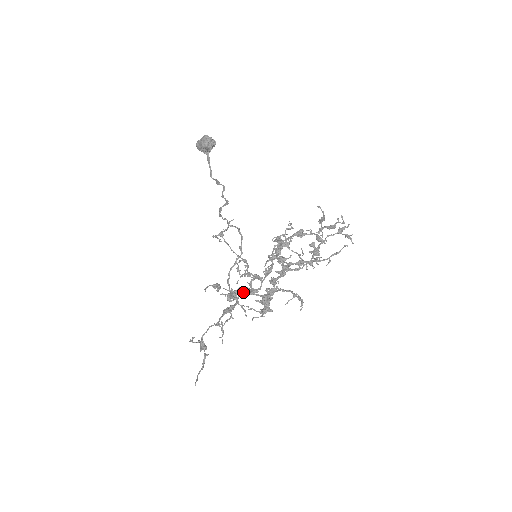
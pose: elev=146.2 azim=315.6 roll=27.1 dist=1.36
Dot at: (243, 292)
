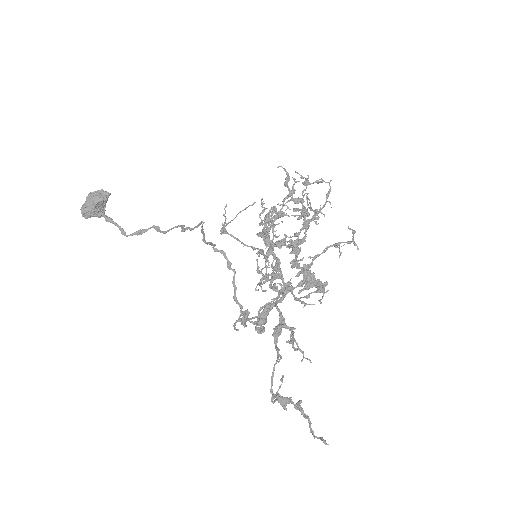
Dot at: occluded
